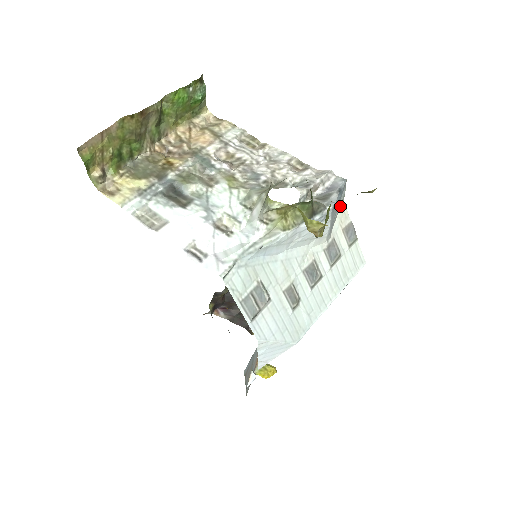
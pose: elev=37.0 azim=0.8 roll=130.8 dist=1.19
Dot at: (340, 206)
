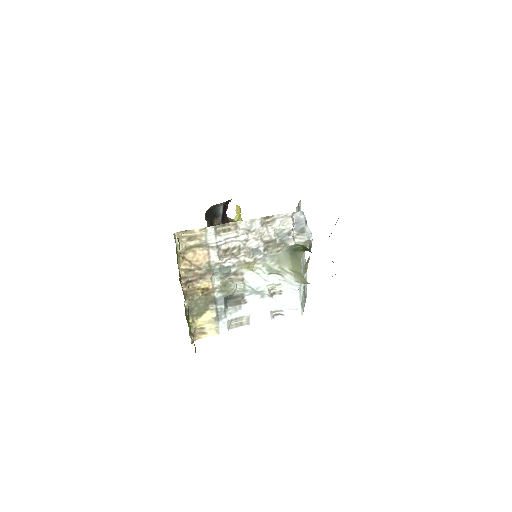
Dot at: occluded
